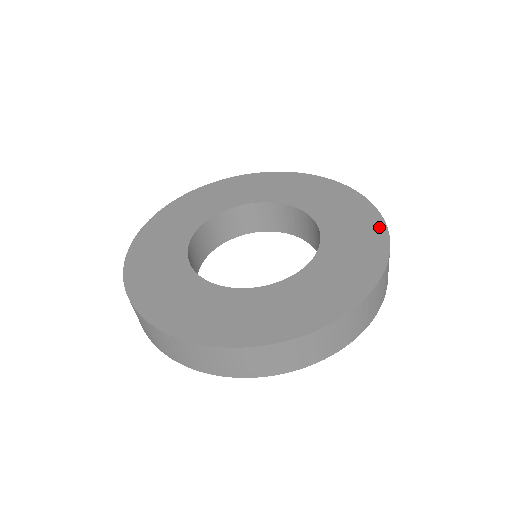
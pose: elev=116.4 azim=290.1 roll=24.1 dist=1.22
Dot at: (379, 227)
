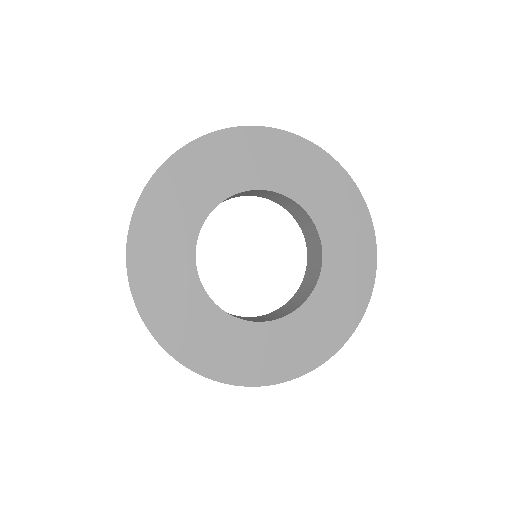
Dot at: (371, 248)
